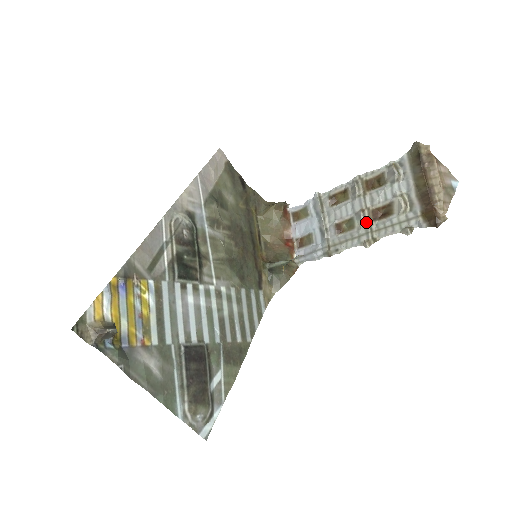
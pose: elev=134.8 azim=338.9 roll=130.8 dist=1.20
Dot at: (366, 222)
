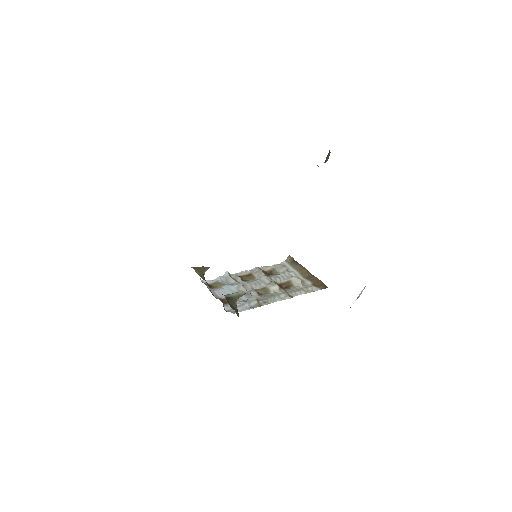
Dot at: (280, 287)
